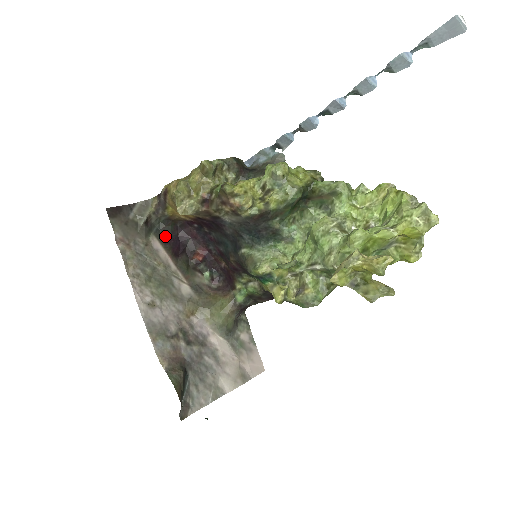
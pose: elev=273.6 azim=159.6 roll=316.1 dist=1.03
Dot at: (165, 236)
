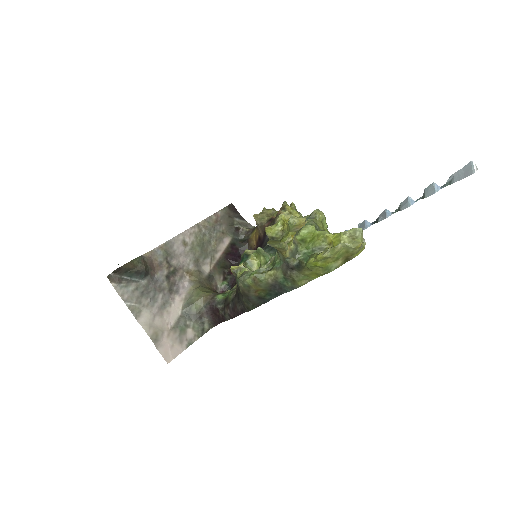
Dot at: (235, 246)
